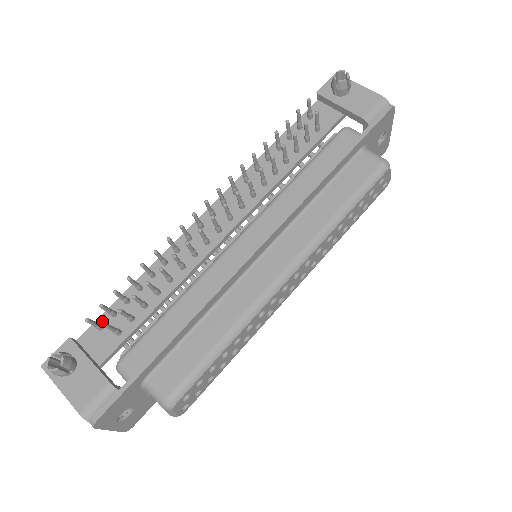
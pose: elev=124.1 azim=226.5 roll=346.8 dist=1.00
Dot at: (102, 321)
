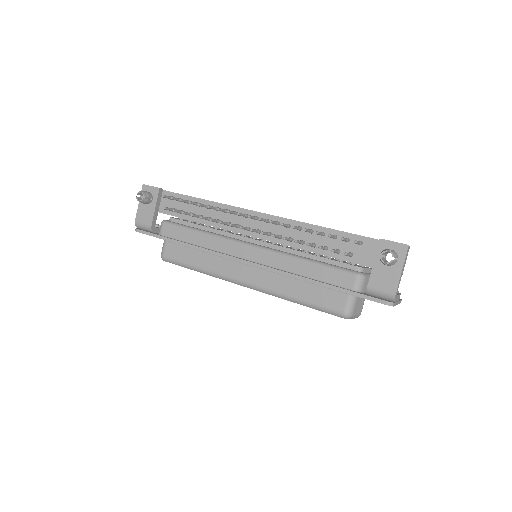
Dot at: (176, 196)
